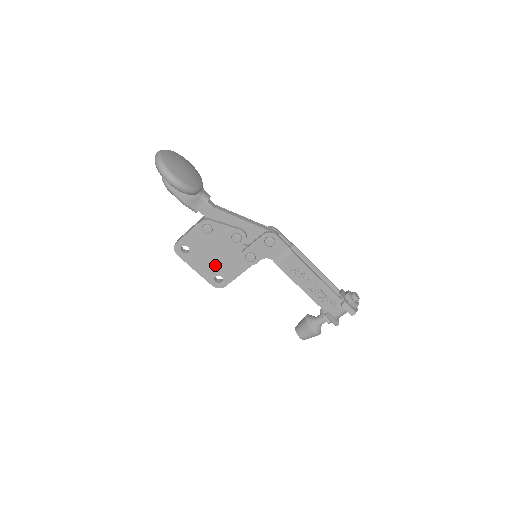
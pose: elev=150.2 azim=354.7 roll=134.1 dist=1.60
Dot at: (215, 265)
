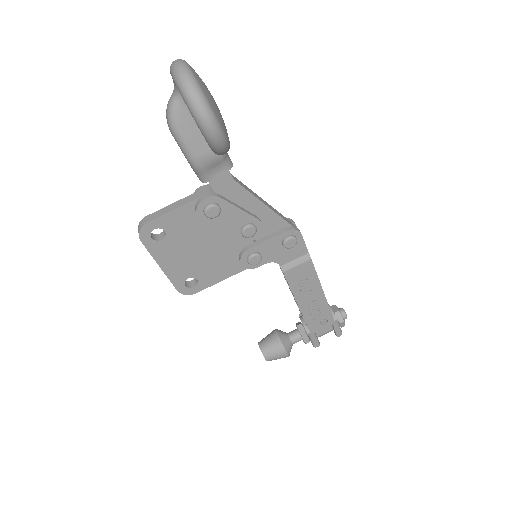
Dot at: (195, 262)
